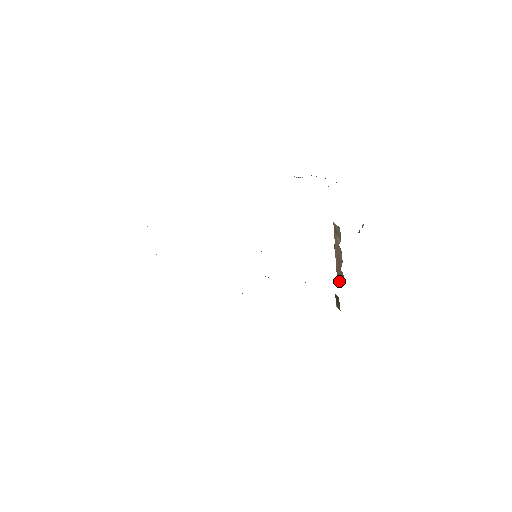
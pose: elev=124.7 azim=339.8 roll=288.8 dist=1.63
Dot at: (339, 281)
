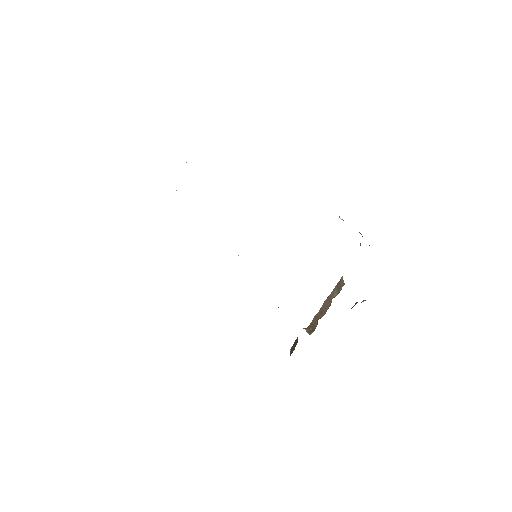
Dot at: (309, 329)
